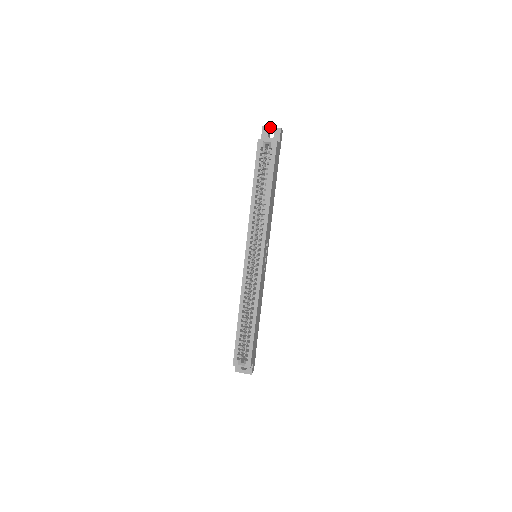
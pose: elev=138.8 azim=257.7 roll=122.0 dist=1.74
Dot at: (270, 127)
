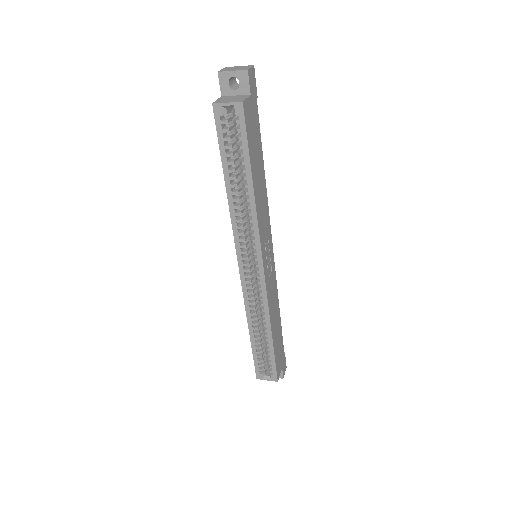
Dot at: (230, 71)
